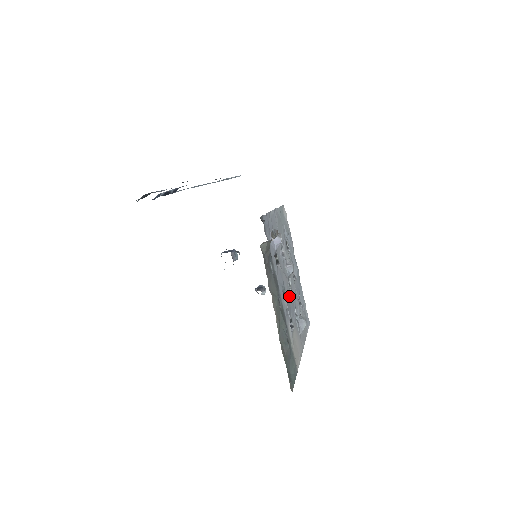
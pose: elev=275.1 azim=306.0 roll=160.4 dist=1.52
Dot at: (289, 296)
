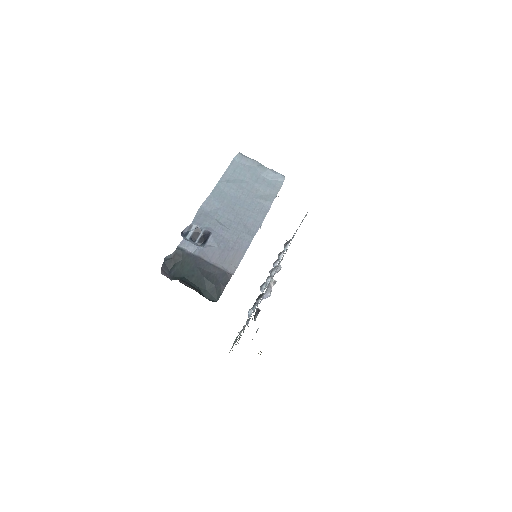
Dot at: occluded
